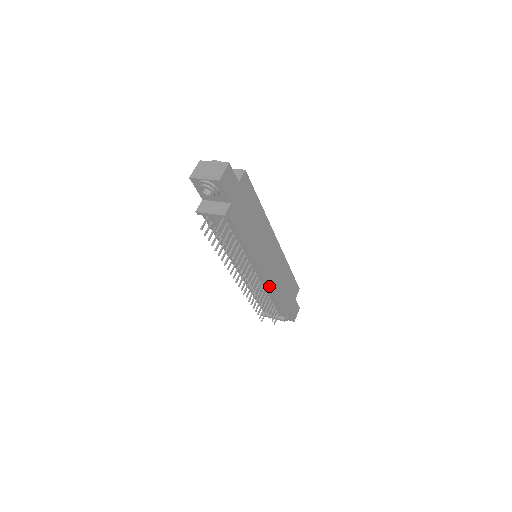
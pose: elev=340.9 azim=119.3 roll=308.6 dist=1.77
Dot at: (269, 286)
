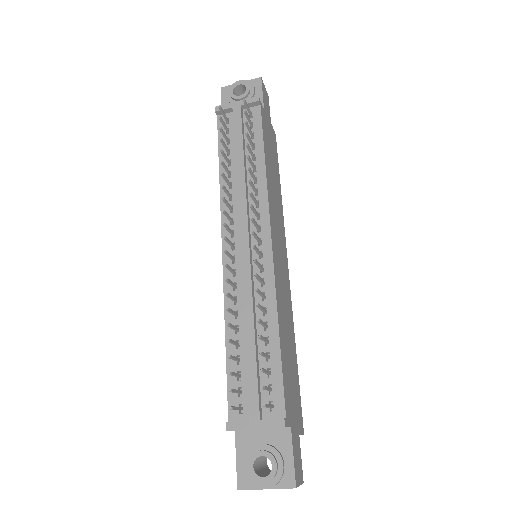
Dot at: (275, 286)
